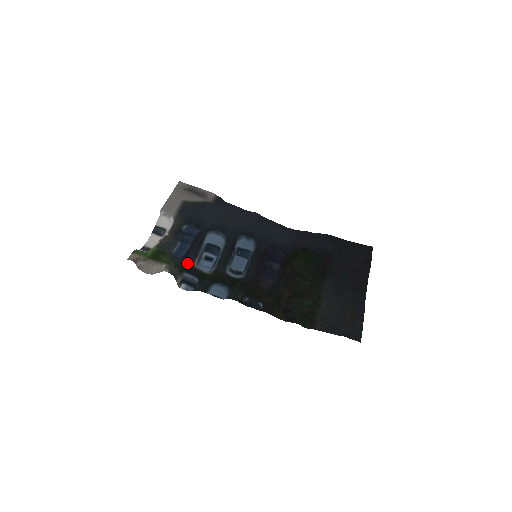
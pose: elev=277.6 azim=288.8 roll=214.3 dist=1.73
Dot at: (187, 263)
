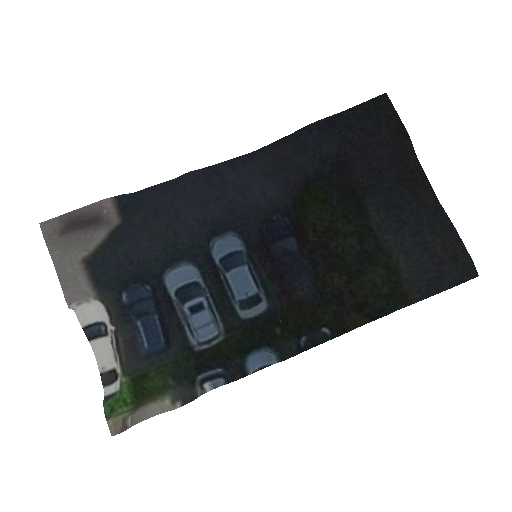
Dot at: (183, 354)
